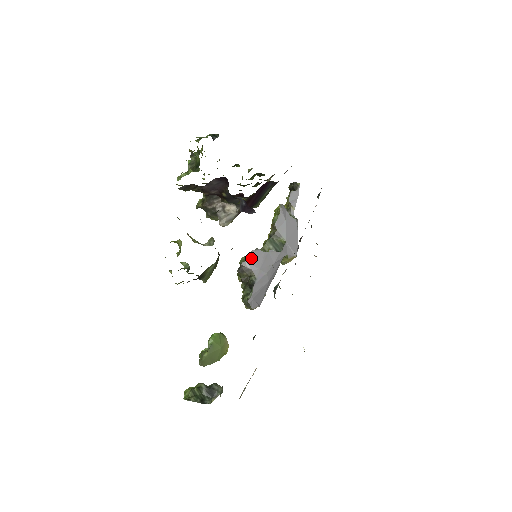
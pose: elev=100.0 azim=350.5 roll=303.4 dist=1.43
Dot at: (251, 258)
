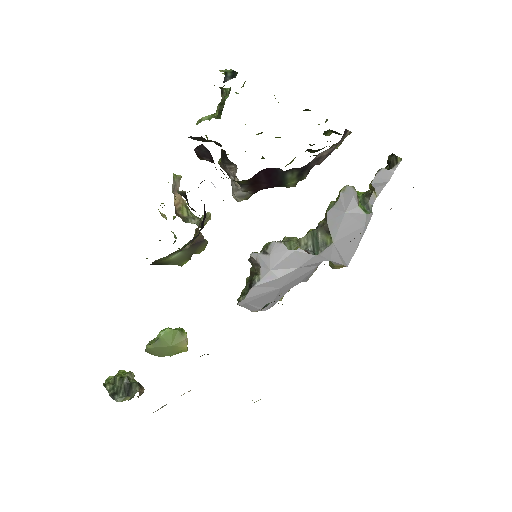
Dot at: (266, 251)
